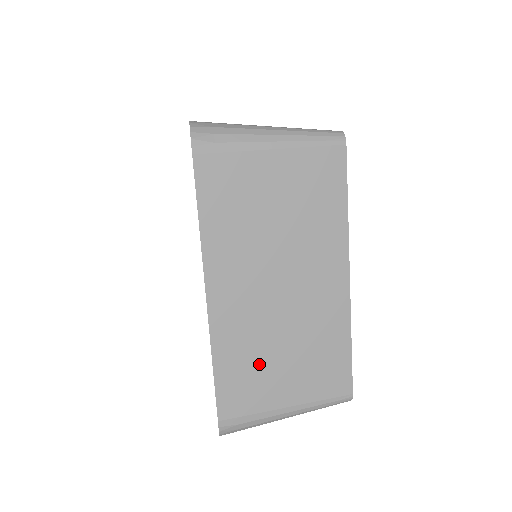
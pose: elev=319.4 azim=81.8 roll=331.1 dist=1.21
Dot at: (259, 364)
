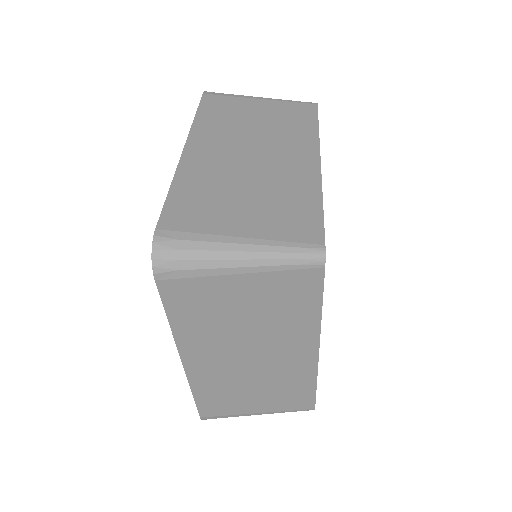
Dot at: (217, 196)
